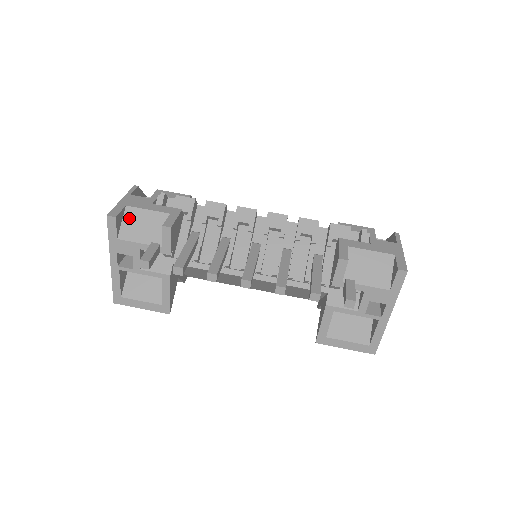
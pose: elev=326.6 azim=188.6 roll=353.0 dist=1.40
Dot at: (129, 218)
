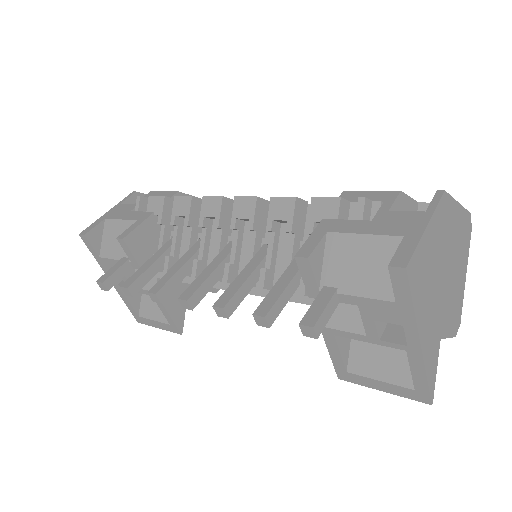
Dot at: (107, 232)
